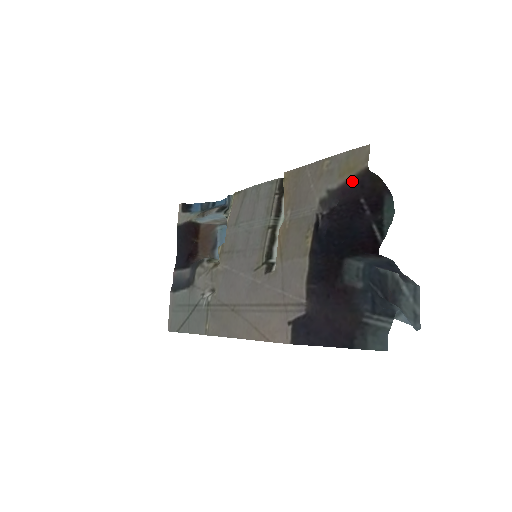
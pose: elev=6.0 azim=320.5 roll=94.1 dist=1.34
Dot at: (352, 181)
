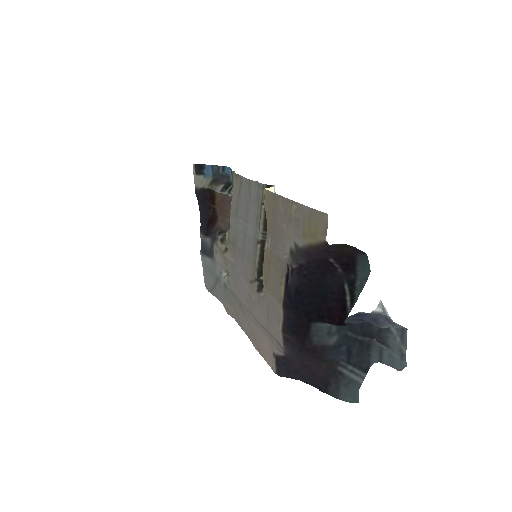
Dot at: (314, 248)
